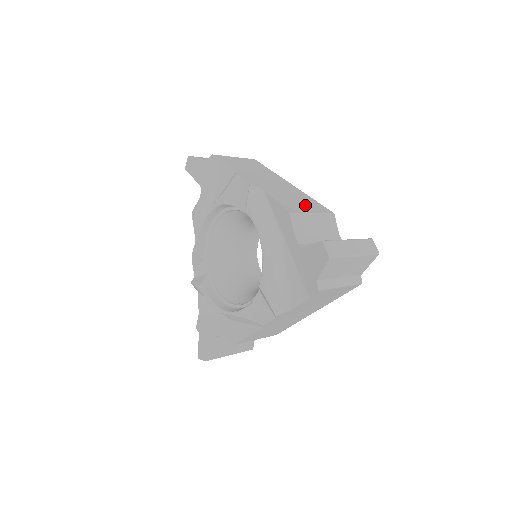
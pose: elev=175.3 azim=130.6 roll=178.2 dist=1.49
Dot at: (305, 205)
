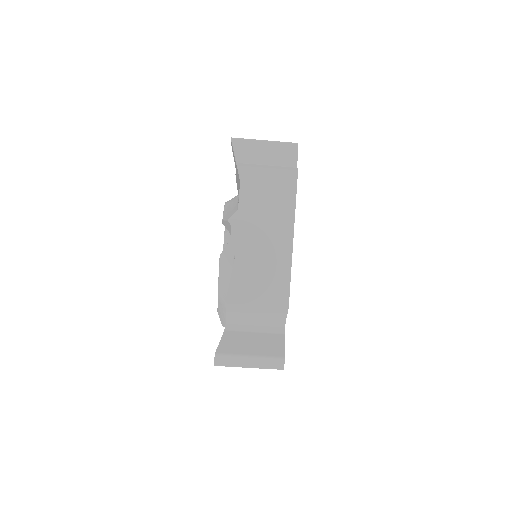
Dot at: occluded
